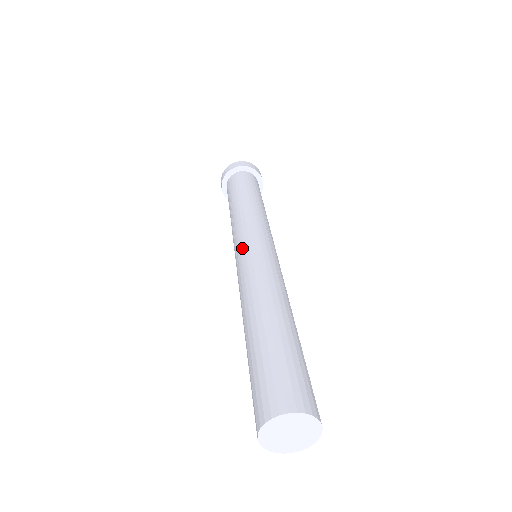
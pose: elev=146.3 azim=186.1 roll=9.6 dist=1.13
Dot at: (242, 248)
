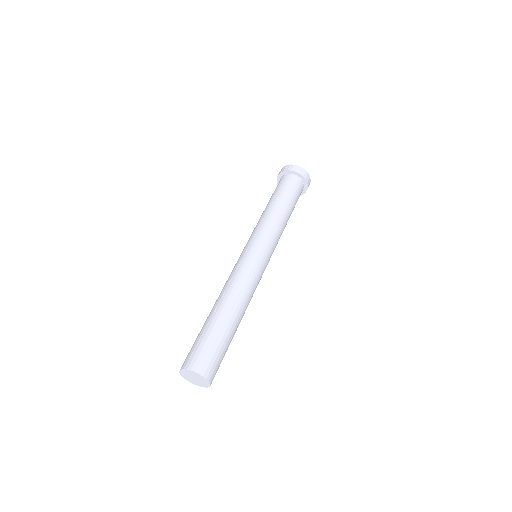
Dot at: (242, 252)
